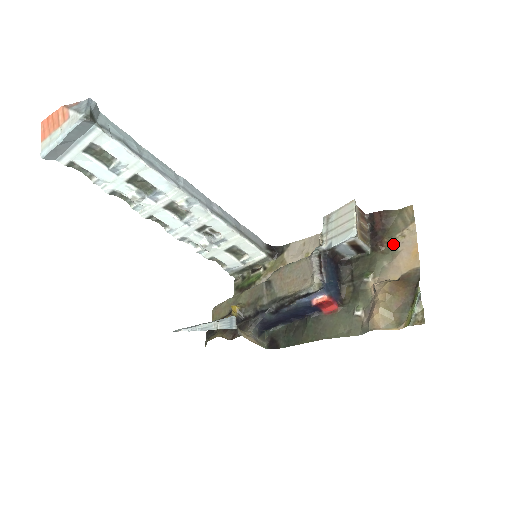
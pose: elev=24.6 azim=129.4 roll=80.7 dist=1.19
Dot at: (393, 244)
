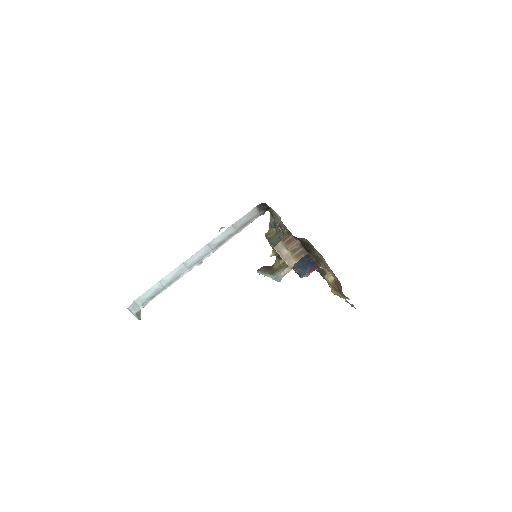
Dot at: (319, 257)
